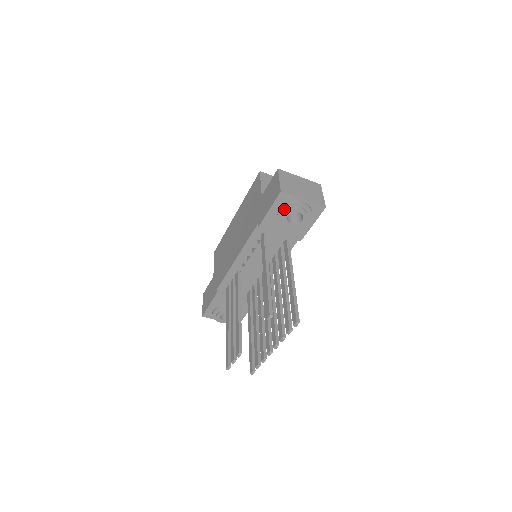
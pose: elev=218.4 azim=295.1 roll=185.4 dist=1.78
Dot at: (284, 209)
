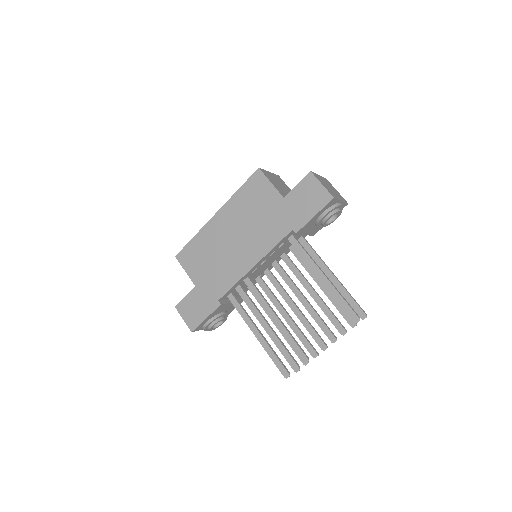
Dot at: (328, 213)
